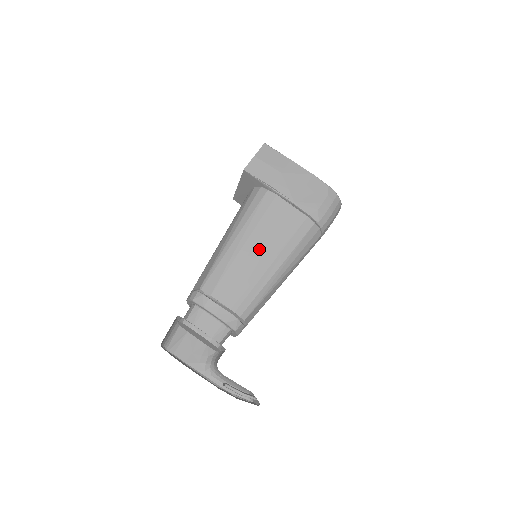
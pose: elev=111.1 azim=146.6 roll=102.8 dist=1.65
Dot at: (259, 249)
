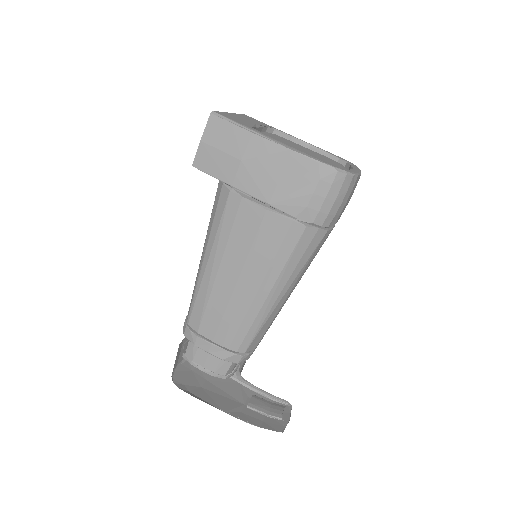
Dot at: (237, 275)
